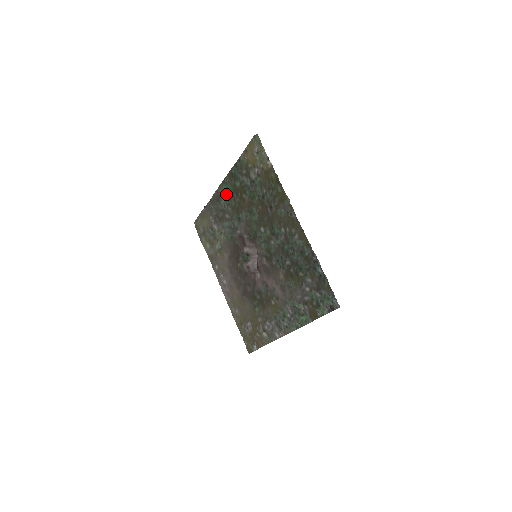
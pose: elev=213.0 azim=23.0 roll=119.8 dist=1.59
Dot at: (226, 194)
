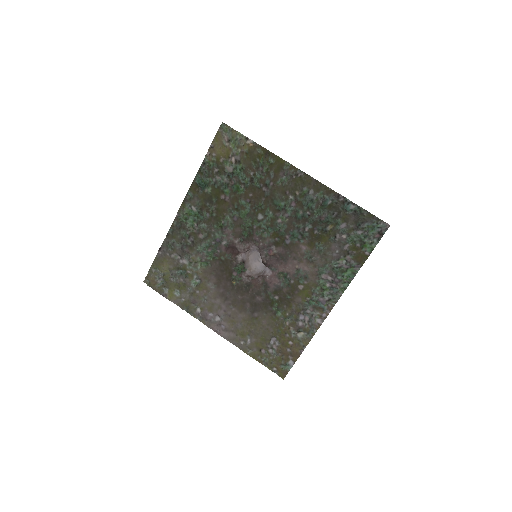
Dot at: (192, 213)
